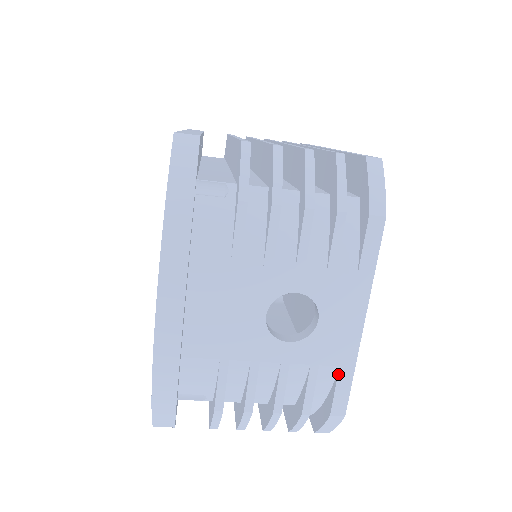
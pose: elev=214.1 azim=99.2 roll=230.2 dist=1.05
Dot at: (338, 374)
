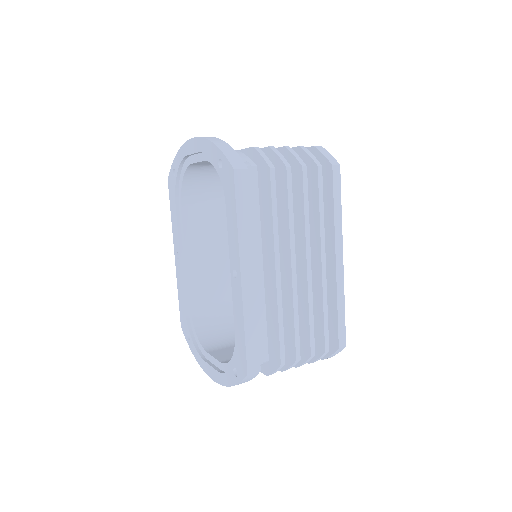
Dot at: occluded
